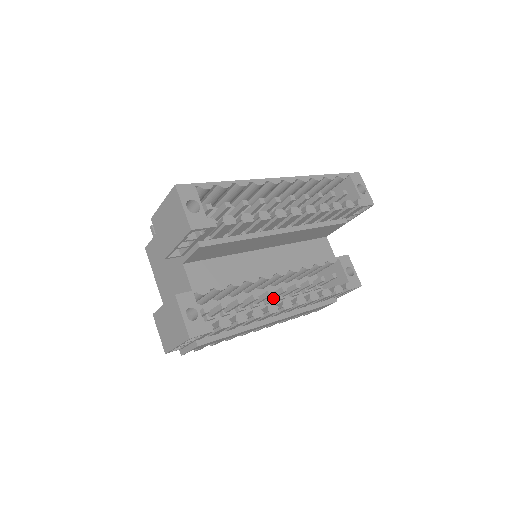
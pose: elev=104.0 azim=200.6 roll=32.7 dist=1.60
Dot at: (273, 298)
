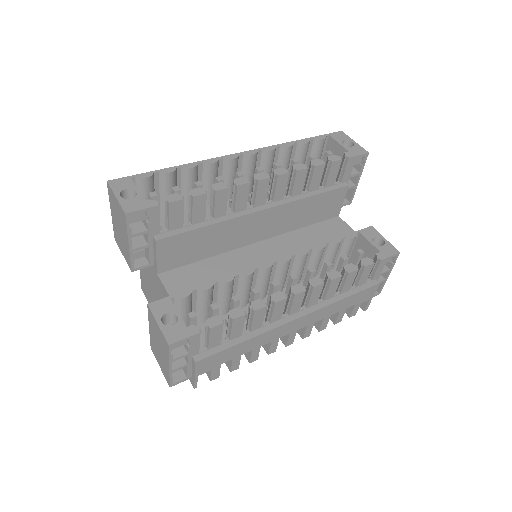
Dot at: occluded
